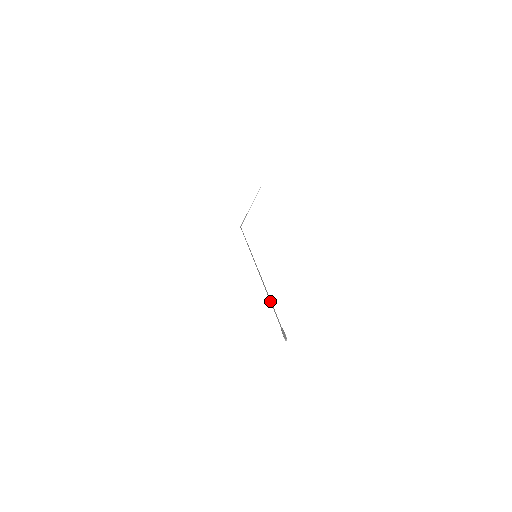
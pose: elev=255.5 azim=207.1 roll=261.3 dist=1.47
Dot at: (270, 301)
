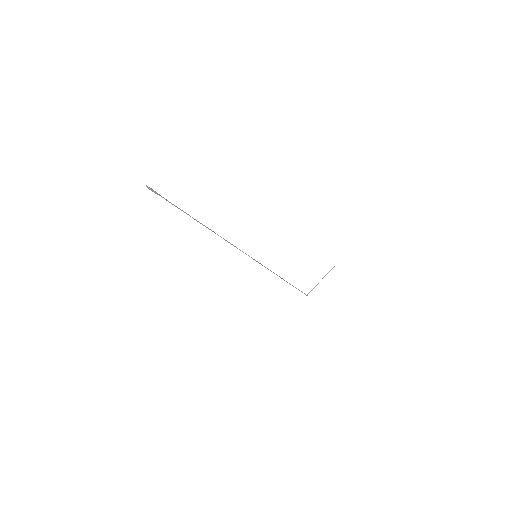
Dot at: occluded
